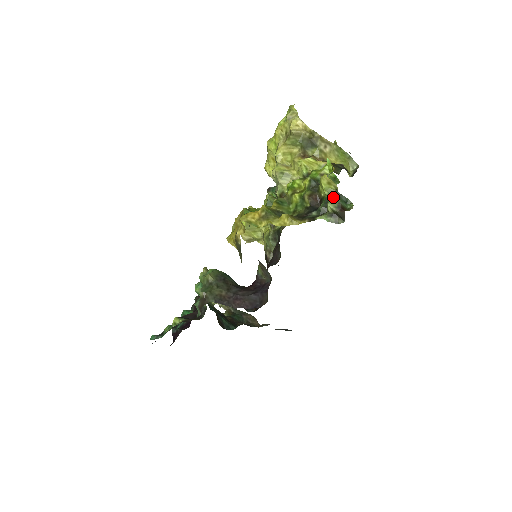
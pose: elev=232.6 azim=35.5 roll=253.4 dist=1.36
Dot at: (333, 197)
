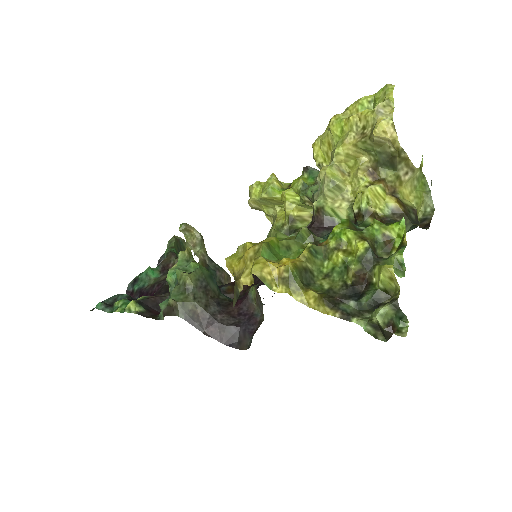
Dot at: (388, 309)
